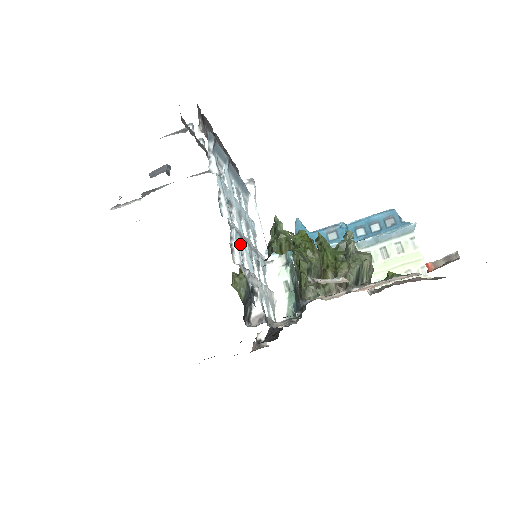
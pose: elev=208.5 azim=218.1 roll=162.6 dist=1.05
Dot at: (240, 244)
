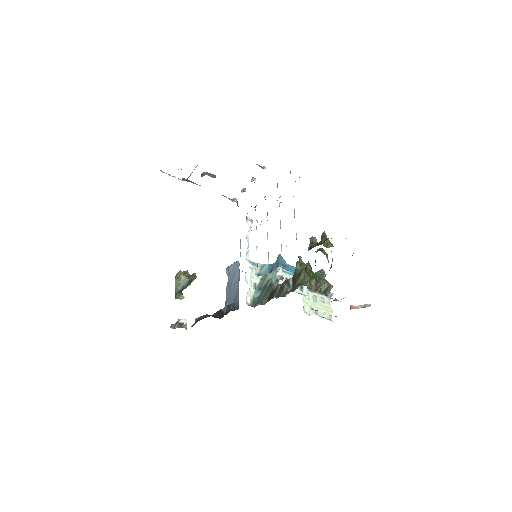
Dot at: occluded
